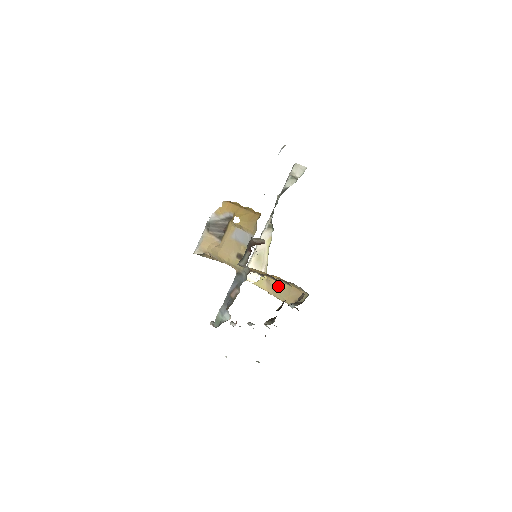
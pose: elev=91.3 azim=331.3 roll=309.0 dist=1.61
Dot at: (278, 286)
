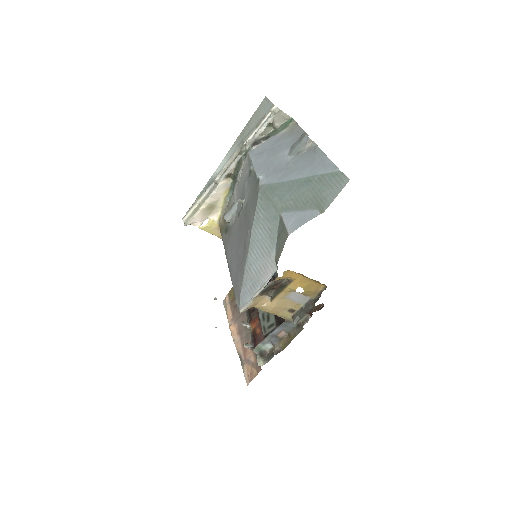
Dot at: occluded
